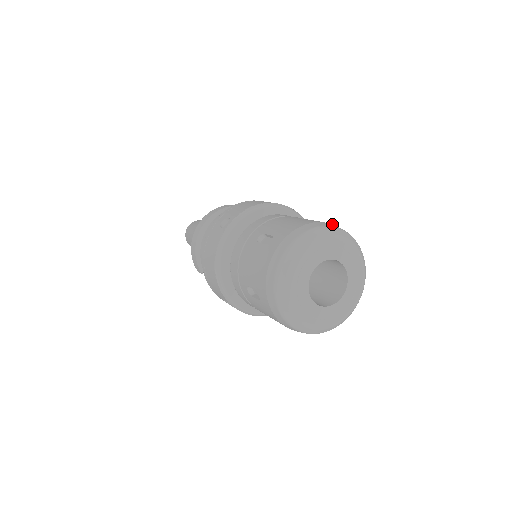
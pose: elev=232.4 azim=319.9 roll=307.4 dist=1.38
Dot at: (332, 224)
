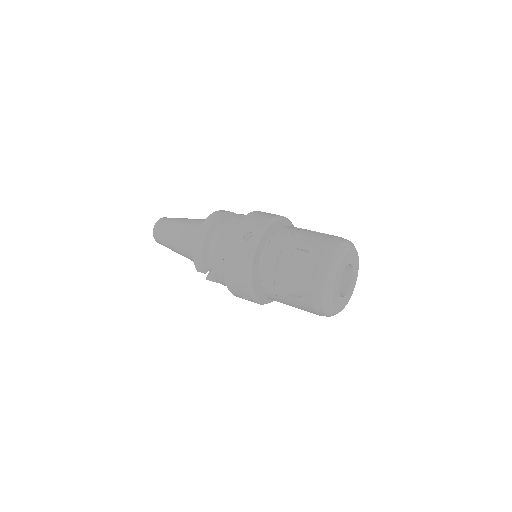
Dot at: (341, 237)
